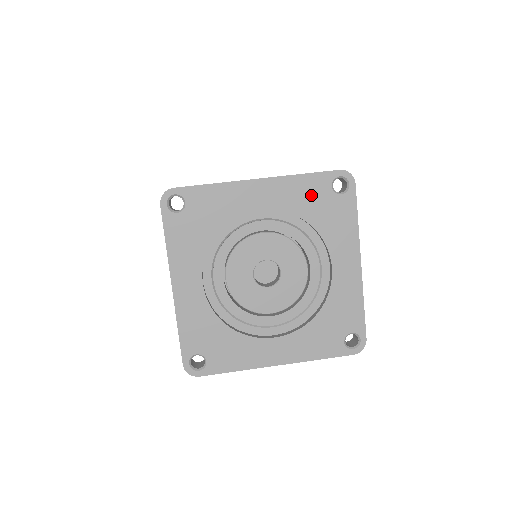
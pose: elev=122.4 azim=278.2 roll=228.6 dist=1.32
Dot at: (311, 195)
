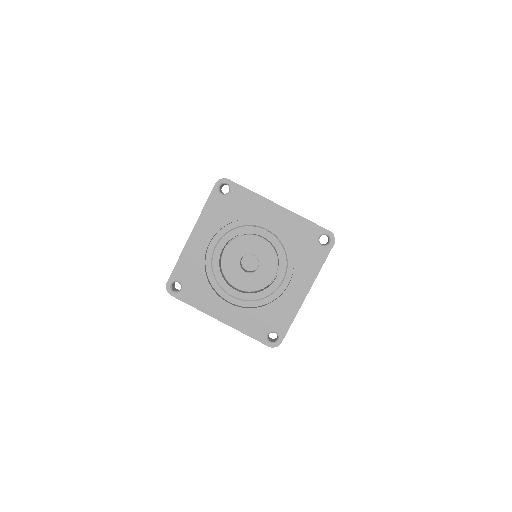
Dot at: (219, 210)
